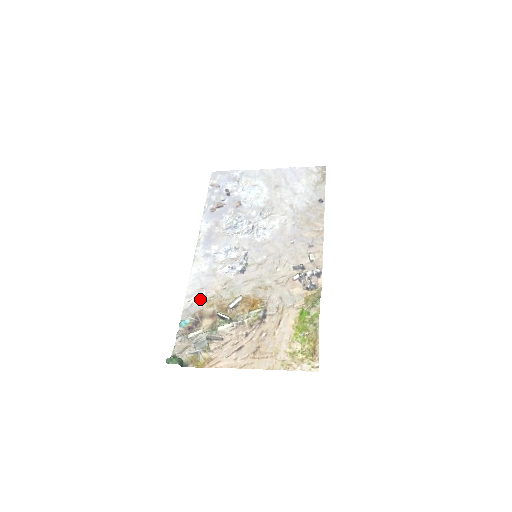
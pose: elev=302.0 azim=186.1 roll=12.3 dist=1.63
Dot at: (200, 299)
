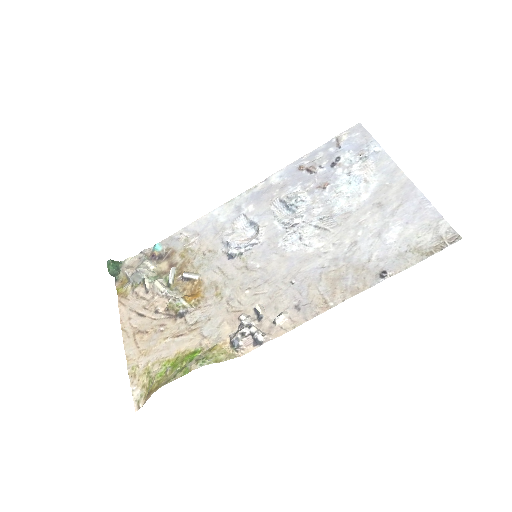
Dot at: (186, 241)
